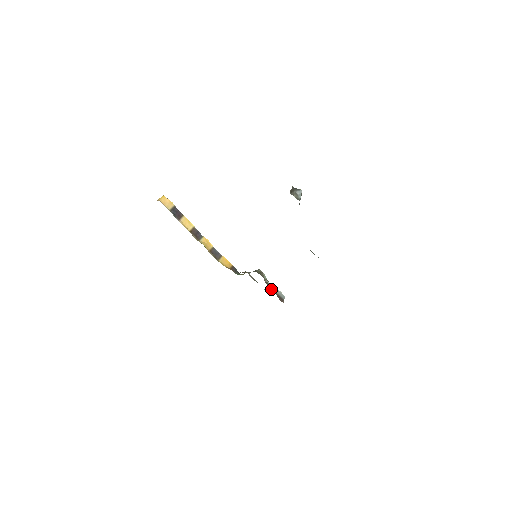
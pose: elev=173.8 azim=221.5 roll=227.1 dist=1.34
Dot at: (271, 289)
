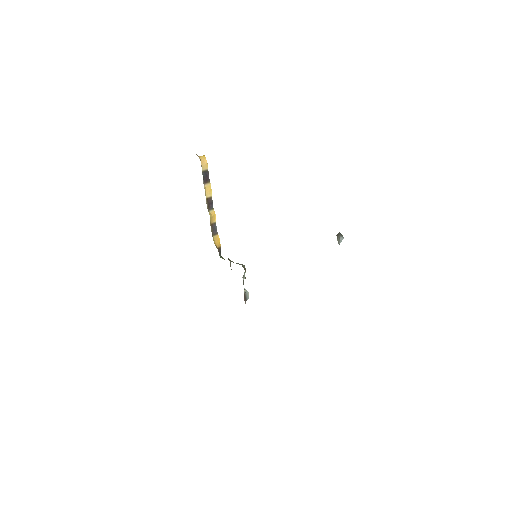
Dot at: occluded
